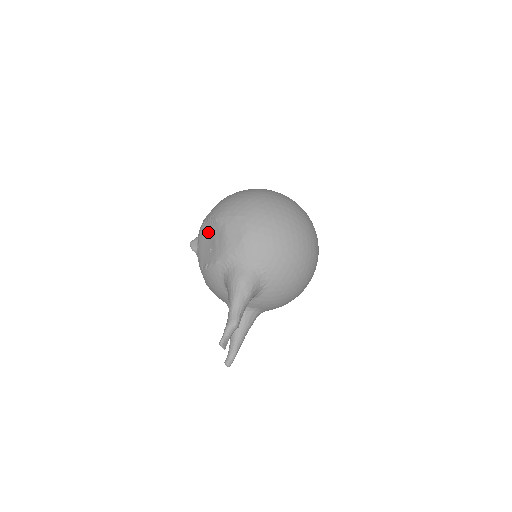
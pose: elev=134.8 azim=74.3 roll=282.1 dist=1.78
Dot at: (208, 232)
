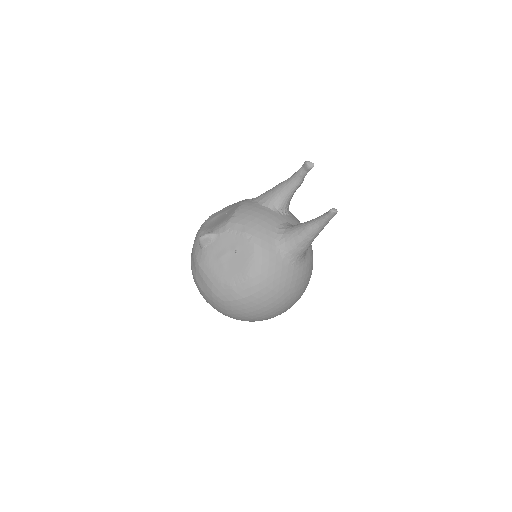
Dot at: (211, 221)
